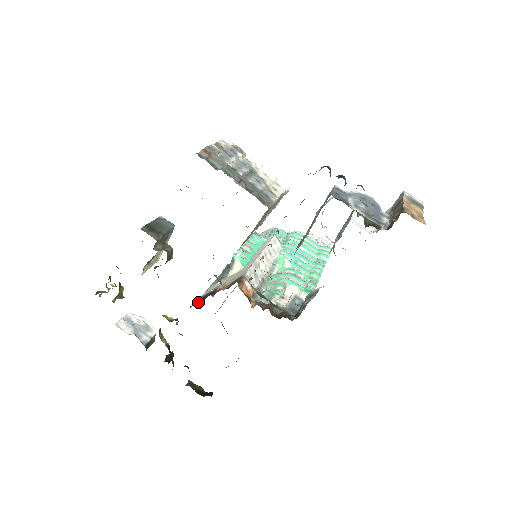
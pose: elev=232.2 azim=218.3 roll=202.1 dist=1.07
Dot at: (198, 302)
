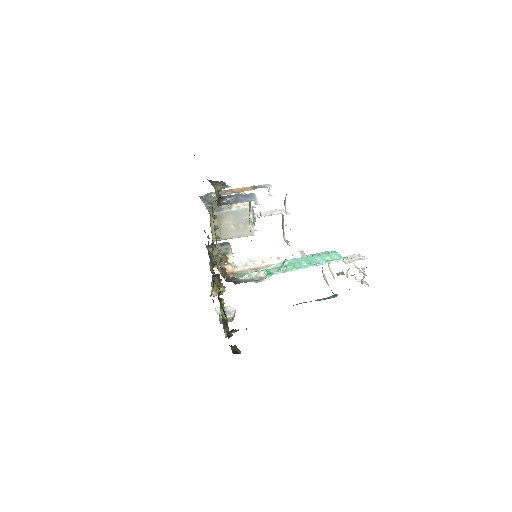
Dot at: occluded
